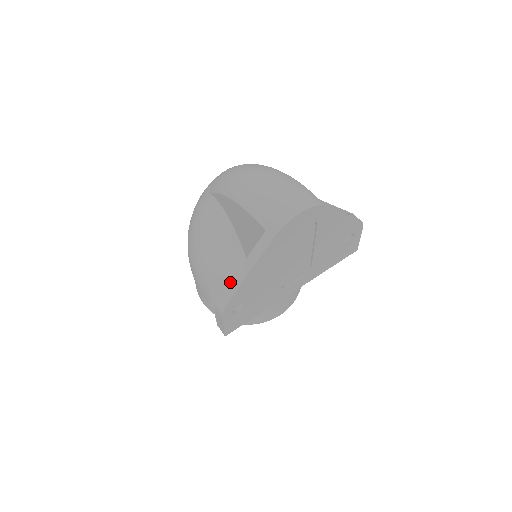
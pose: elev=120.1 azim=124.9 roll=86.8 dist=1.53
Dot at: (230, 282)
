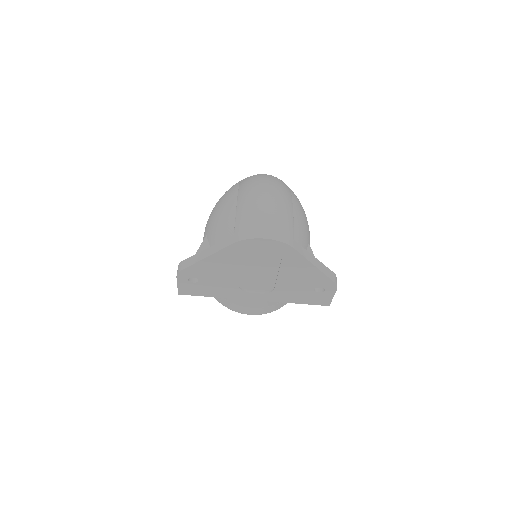
Dot at: (194, 255)
